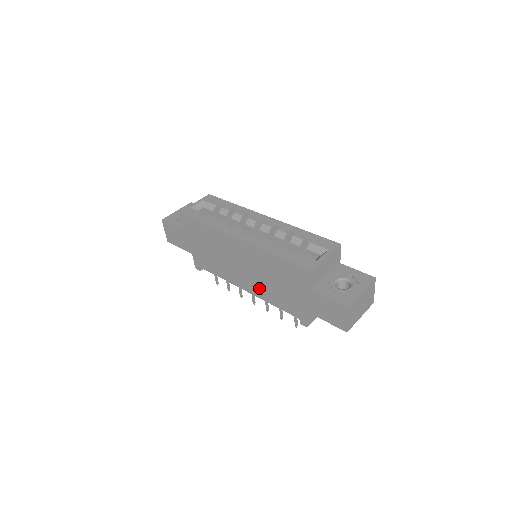
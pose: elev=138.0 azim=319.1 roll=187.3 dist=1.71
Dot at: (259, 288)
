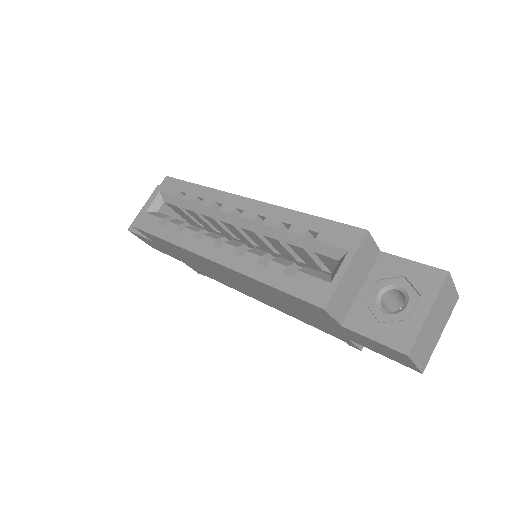
Dot at: (275, 305)
